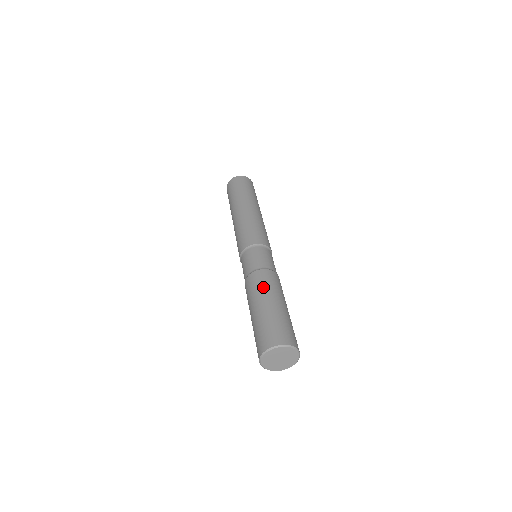
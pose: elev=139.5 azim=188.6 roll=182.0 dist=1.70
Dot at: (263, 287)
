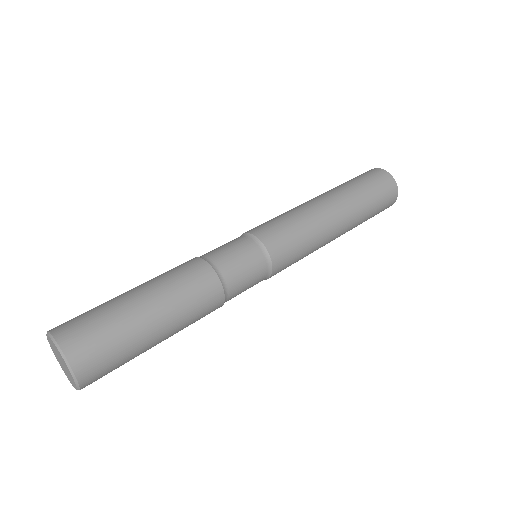
Dot at: (169, 276)
